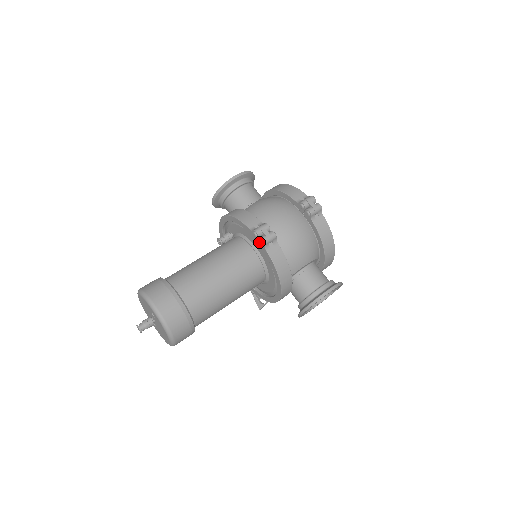
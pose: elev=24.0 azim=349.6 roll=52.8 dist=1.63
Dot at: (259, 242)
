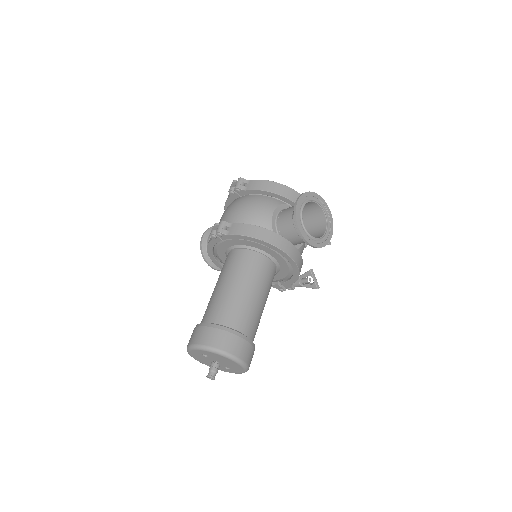
Dot at: (219, 237)
